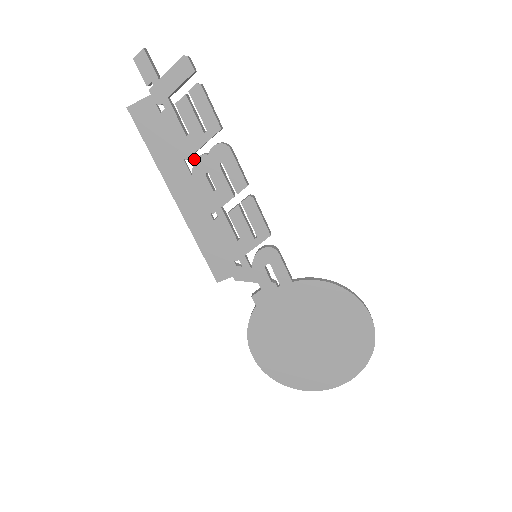
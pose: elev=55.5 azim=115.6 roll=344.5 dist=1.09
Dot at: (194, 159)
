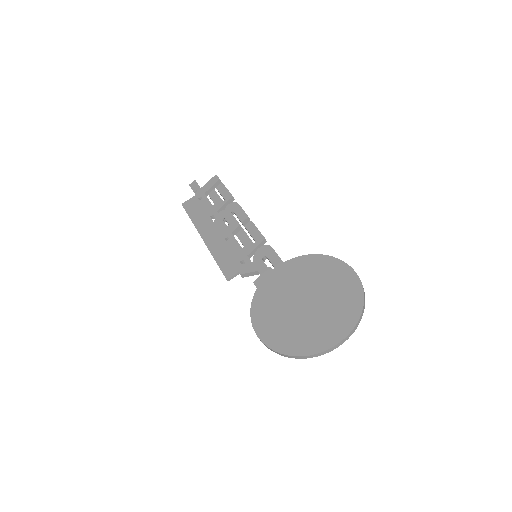
Dot at: (216, 214)
